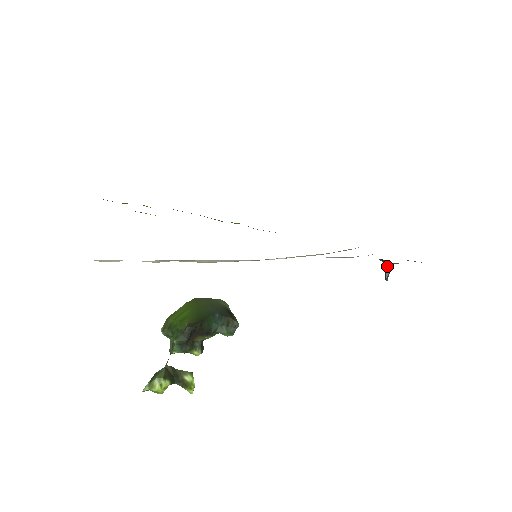
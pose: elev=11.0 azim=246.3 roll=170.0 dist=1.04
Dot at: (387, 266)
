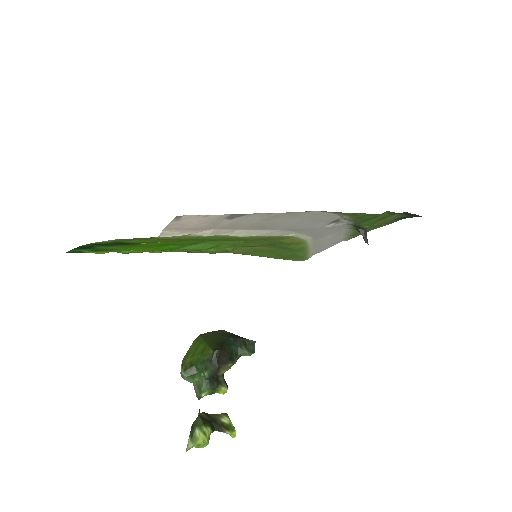
Dot at: (363, 232)
